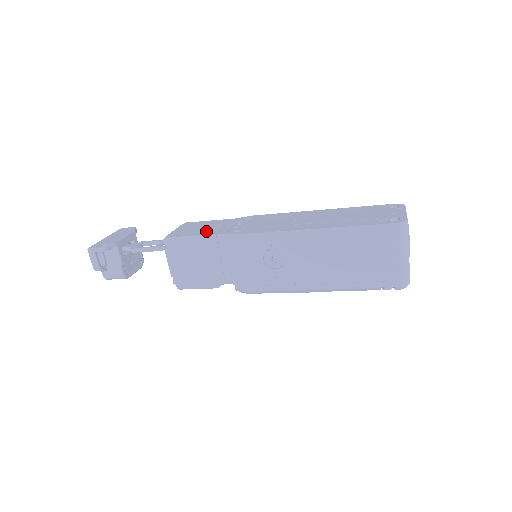
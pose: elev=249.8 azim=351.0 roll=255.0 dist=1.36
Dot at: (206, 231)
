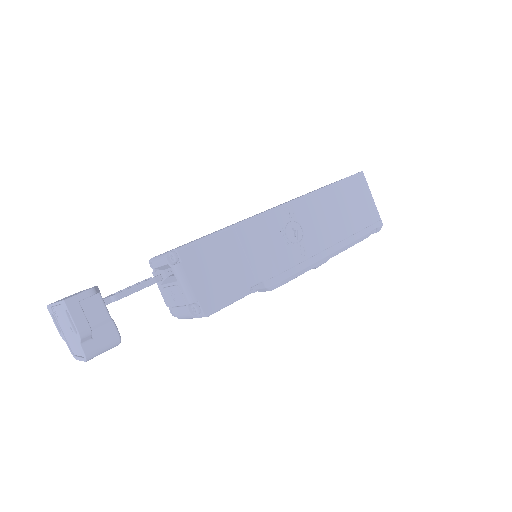
Dot at: (211, 233)
